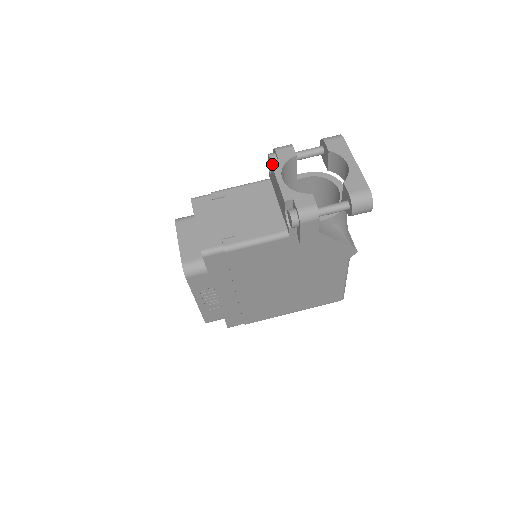
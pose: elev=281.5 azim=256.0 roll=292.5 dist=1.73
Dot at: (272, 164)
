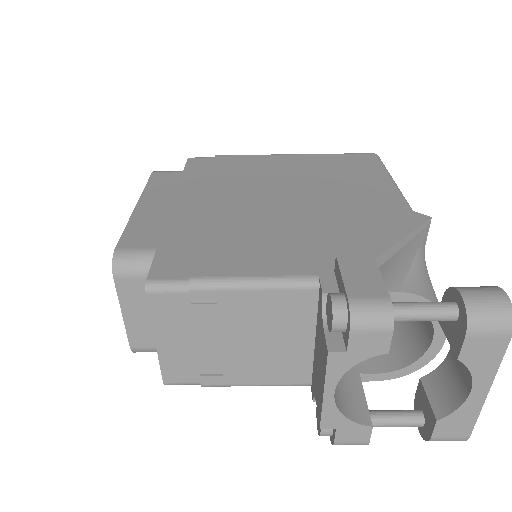
Dot at: (328, 362)
